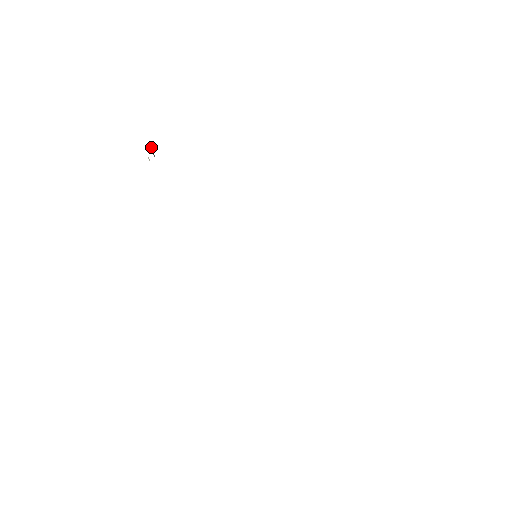
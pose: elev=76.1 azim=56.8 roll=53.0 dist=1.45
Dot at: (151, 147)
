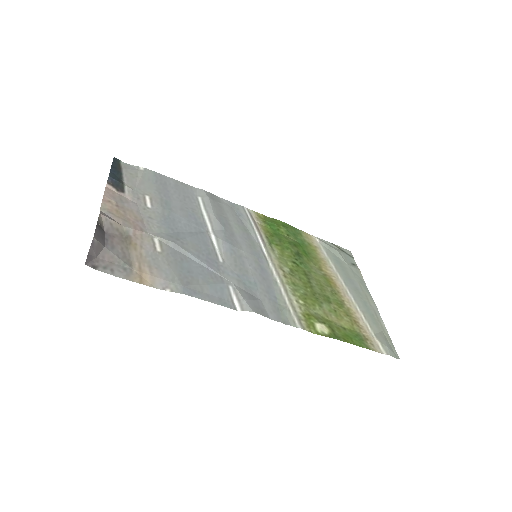
Dot at: (92, 254)
